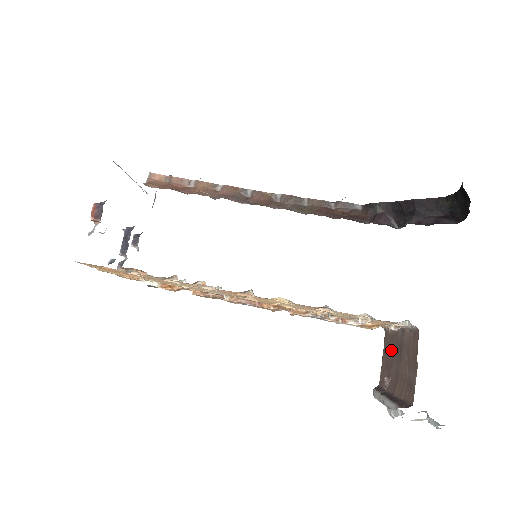
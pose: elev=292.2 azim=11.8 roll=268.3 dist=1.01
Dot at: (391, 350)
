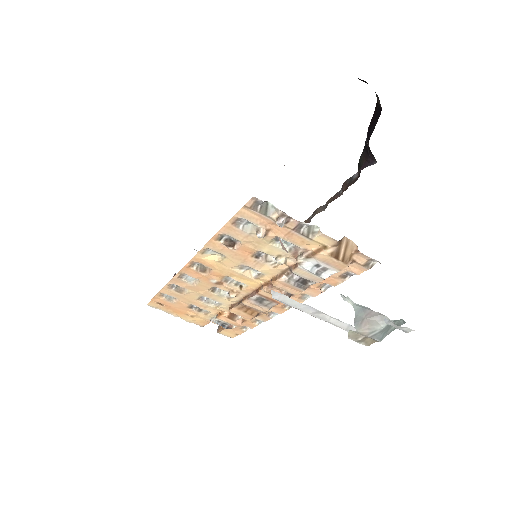
Dot at: occluded
